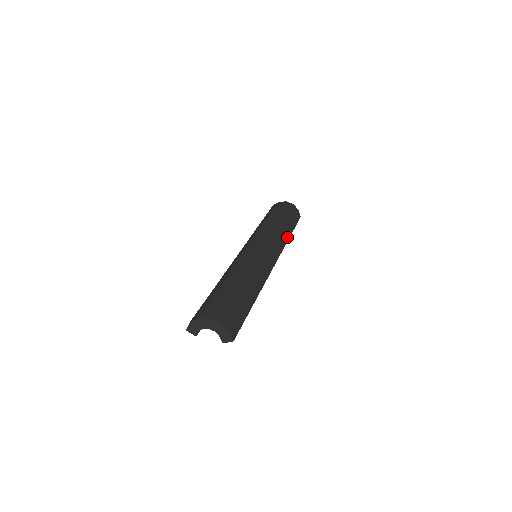
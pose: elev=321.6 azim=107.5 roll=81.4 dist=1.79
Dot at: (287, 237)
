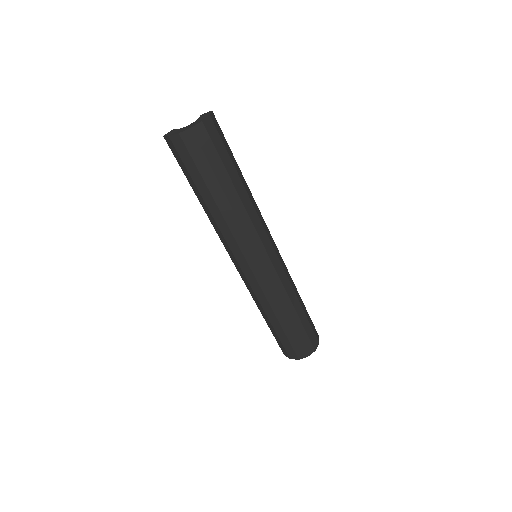
Dot at: (247, 188)
